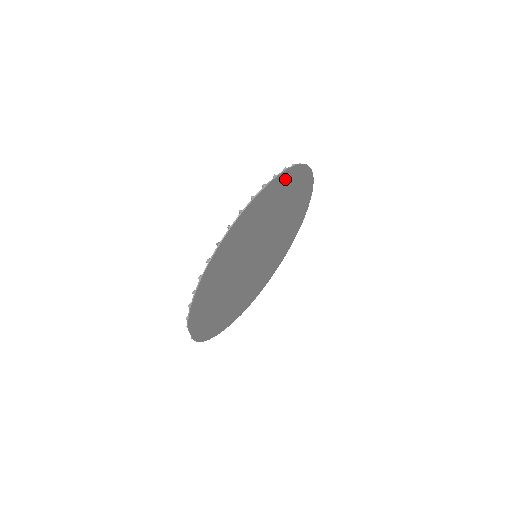
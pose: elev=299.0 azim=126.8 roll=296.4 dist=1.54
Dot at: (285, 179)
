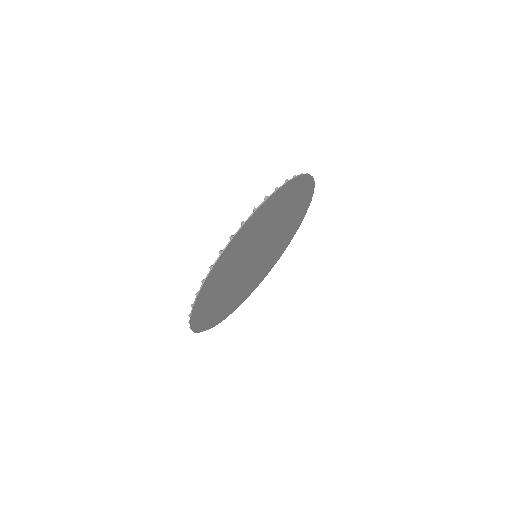
Dot at: (259, 213)
